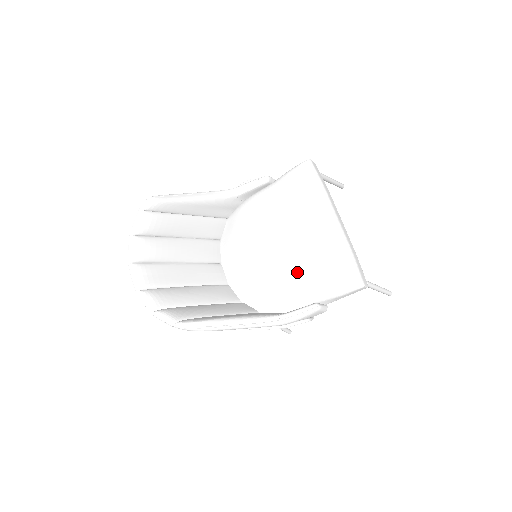
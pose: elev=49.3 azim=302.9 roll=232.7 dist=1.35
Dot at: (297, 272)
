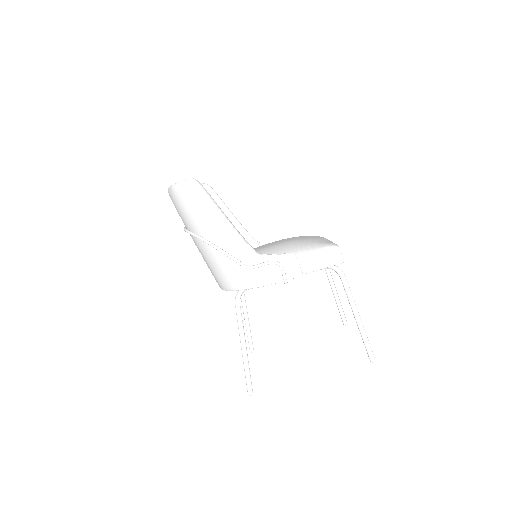
Dot at: (286, 245)
